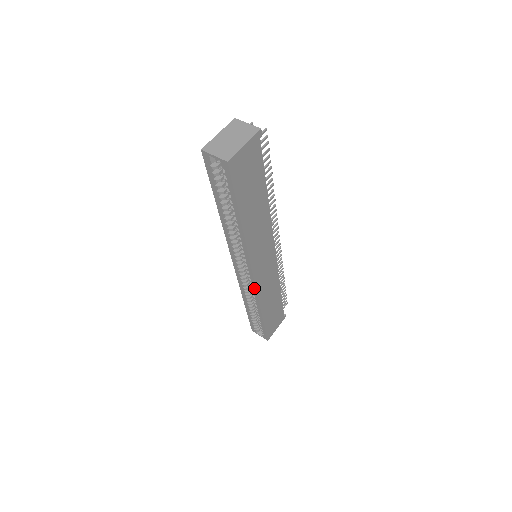
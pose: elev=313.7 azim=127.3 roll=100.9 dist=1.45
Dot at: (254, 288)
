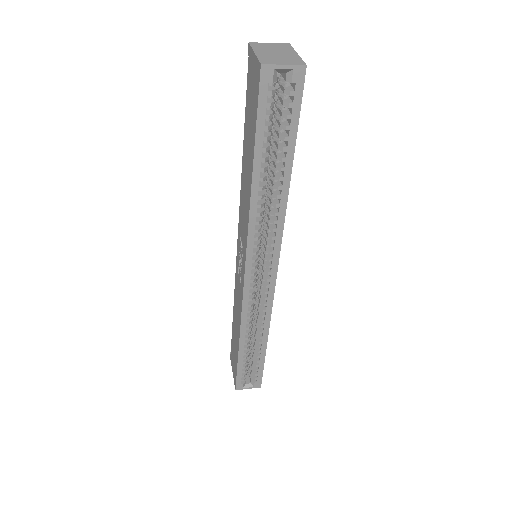
Dot at: (271, 296)
